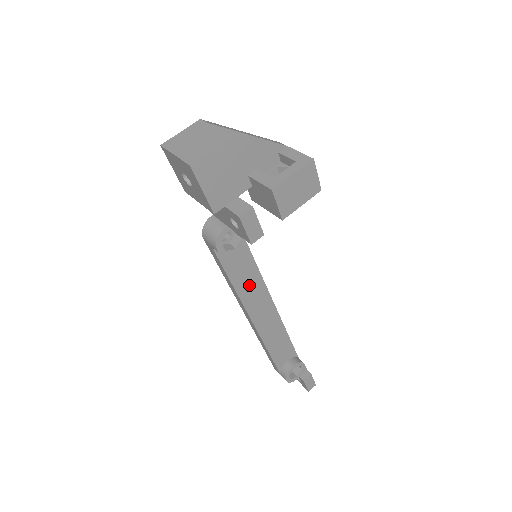
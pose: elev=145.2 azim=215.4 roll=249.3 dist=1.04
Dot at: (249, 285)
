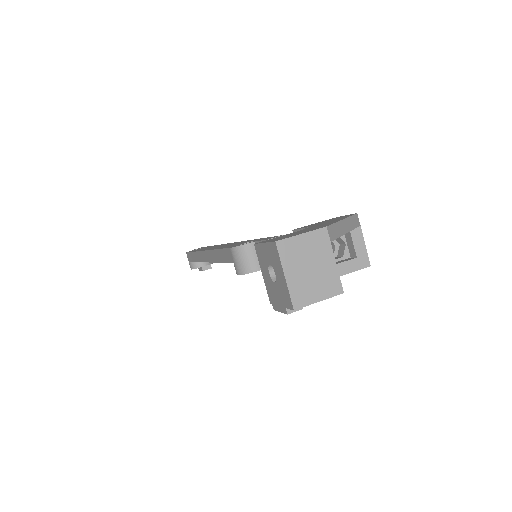
Dot at: occluded
